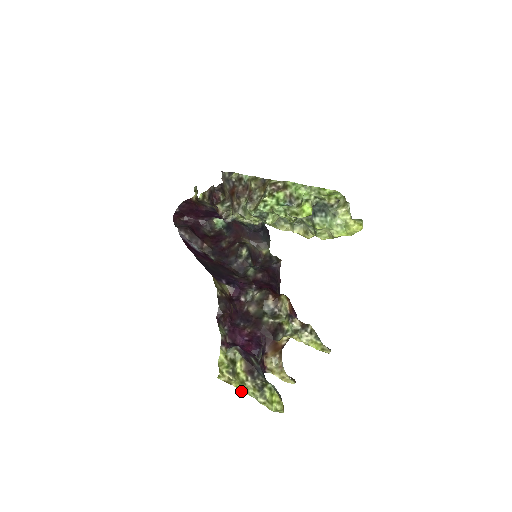
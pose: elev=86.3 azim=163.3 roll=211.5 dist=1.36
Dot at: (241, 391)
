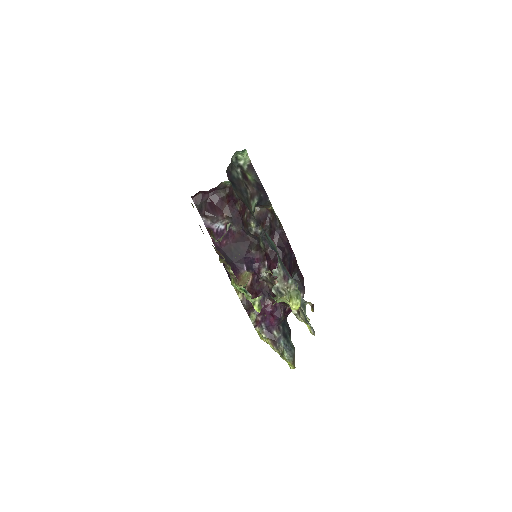
Dot at: occluded
